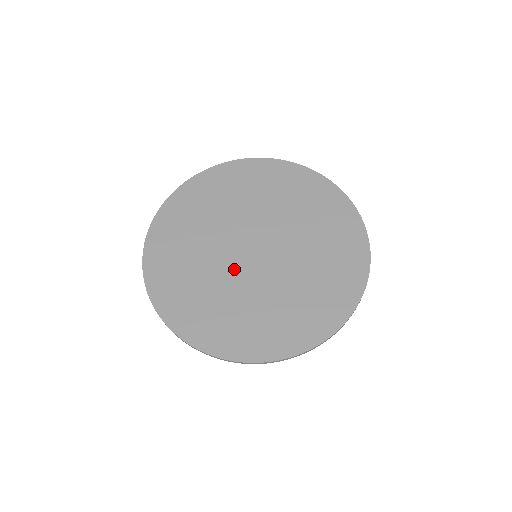
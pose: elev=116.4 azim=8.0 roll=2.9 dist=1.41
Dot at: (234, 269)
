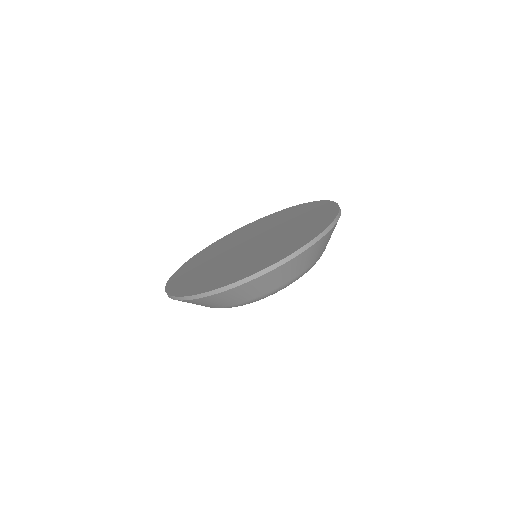
Dot at: (229, 257)
